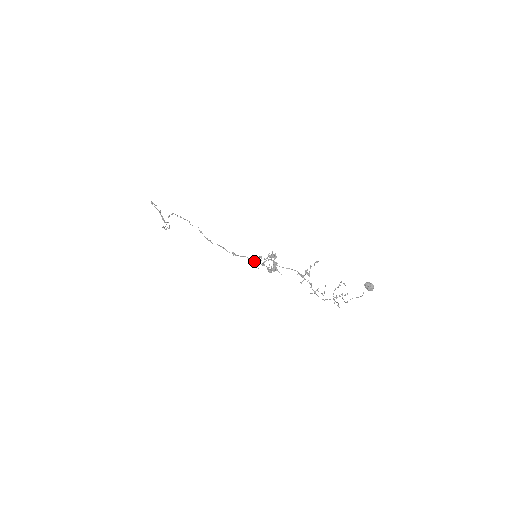
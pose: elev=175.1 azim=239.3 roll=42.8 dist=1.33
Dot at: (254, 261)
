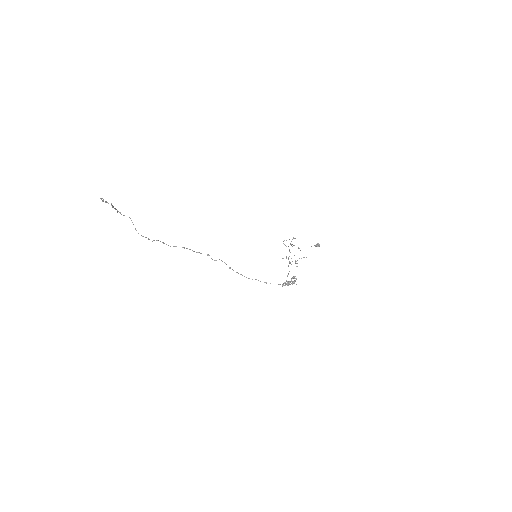
Dot at: (283, 285)
